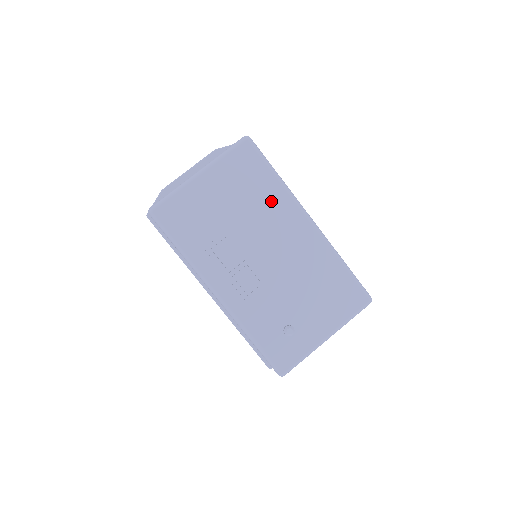
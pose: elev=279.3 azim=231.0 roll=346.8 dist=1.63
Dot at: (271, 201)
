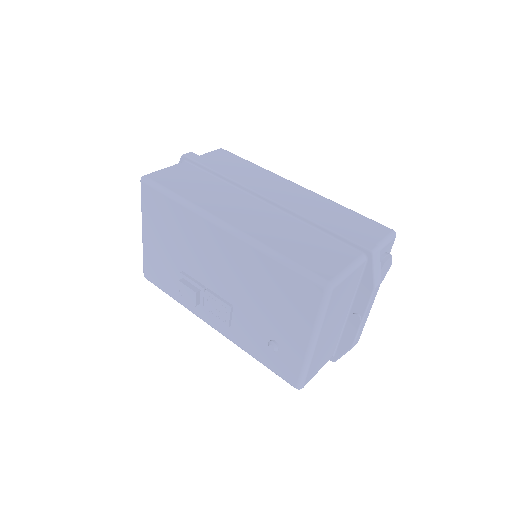
Dot at: (187, 227)
